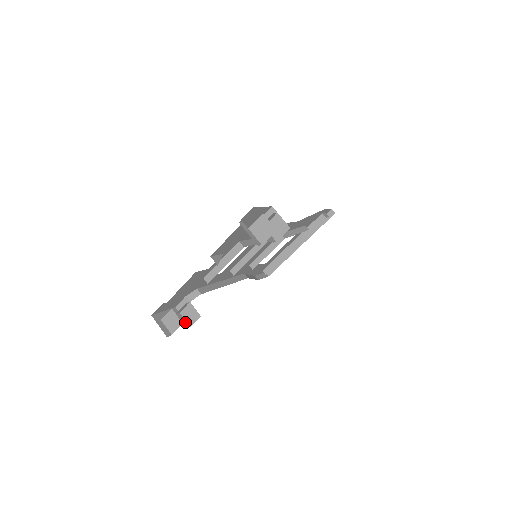
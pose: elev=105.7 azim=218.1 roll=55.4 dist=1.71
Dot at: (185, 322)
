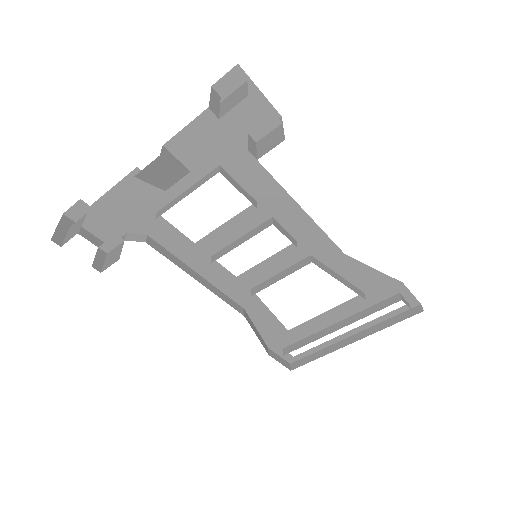
Dot at: (101, 264)
